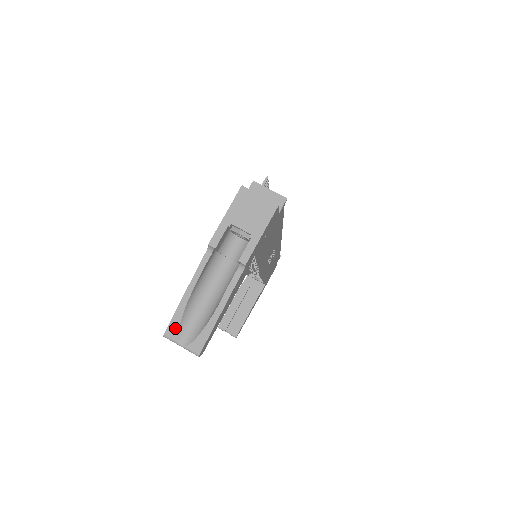
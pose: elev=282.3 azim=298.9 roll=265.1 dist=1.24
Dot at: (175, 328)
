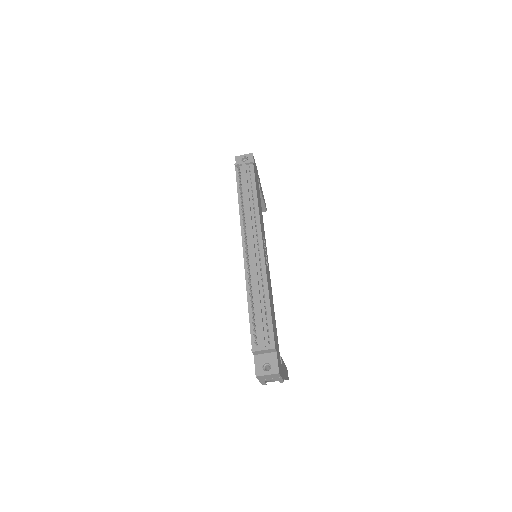
Dot at: occluded
